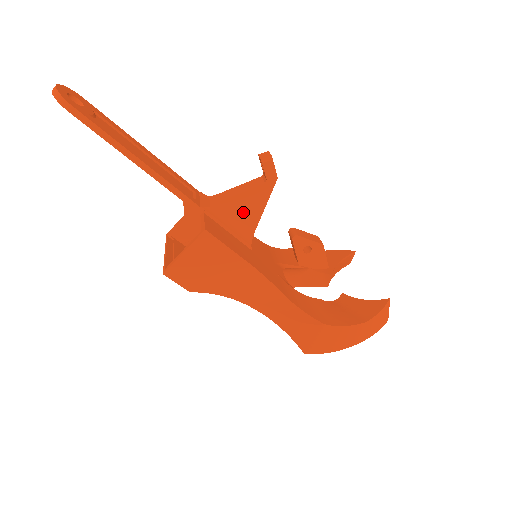
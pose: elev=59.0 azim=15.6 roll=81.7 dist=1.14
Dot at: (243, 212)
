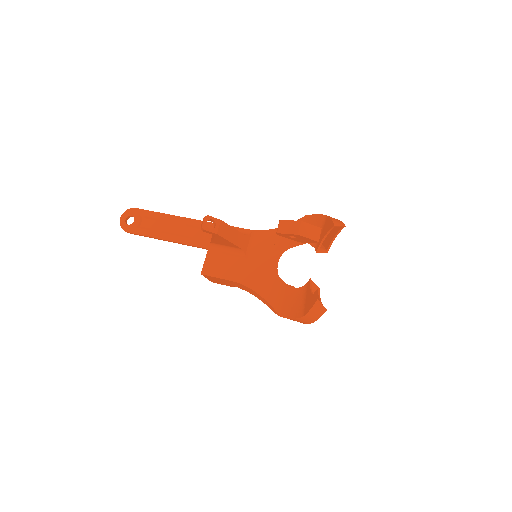
Dot at: (225, 244)
